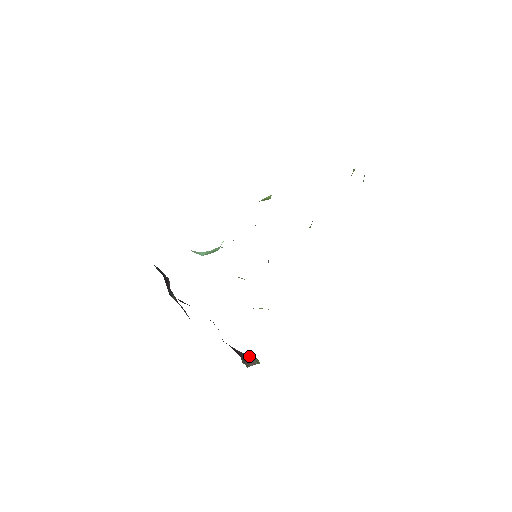
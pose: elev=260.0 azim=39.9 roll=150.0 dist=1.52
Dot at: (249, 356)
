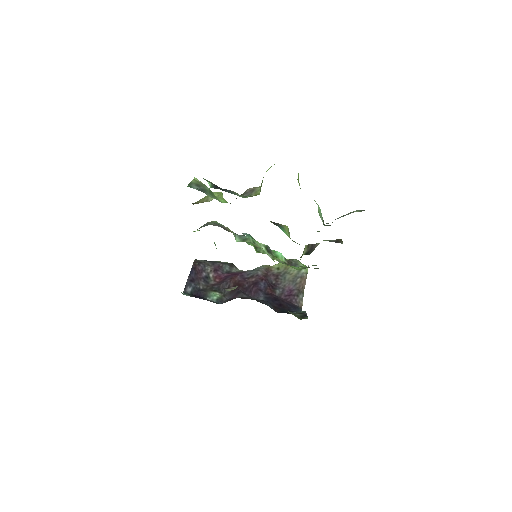
Dot at: (297, 270)
